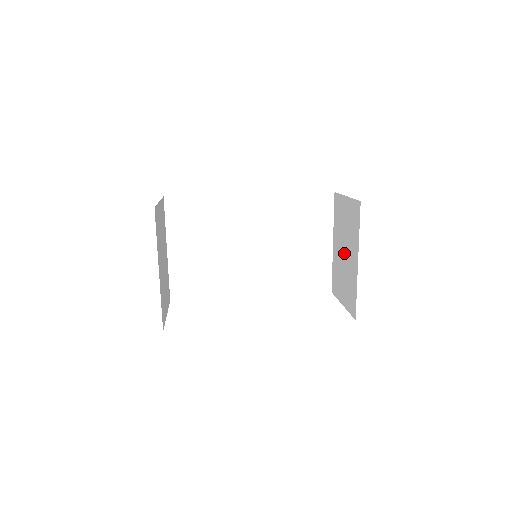
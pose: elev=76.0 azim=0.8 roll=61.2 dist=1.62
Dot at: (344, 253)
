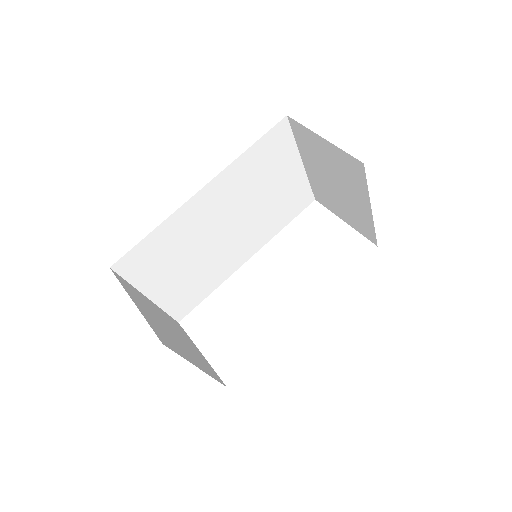
Dot at: (335, 186)
